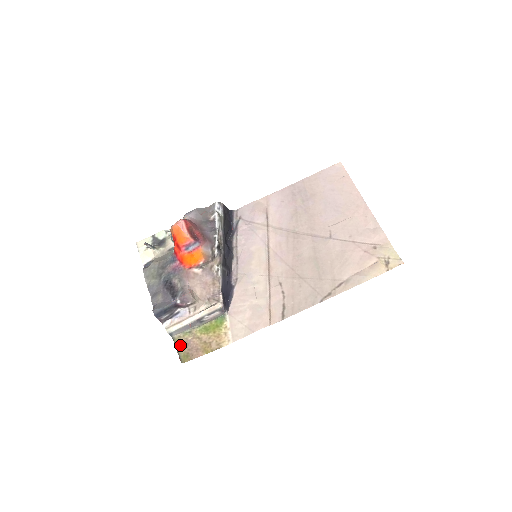
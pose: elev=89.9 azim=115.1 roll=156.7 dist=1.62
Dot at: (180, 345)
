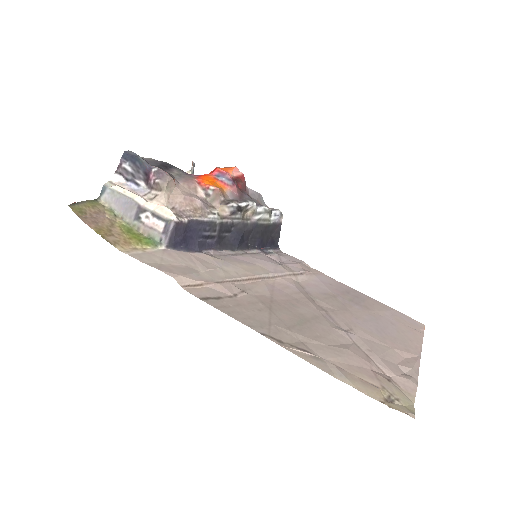
Dot at: (93, 205)
